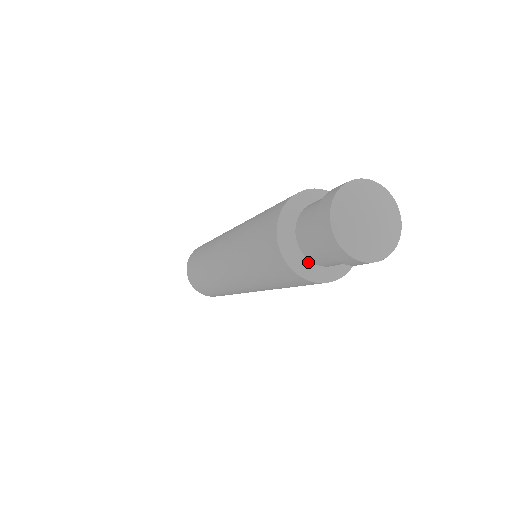
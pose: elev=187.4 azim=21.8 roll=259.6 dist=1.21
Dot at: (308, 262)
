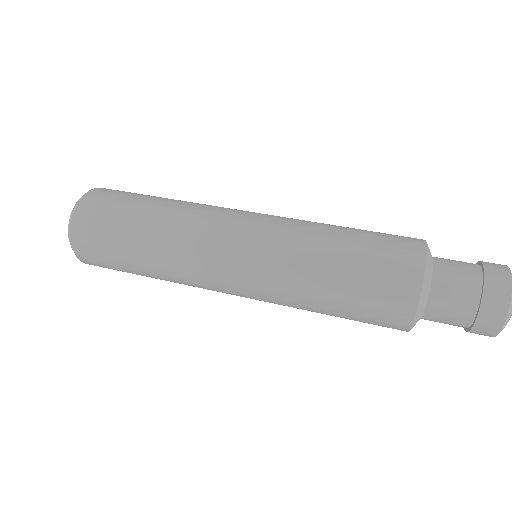
Dot at: (421, 317)
